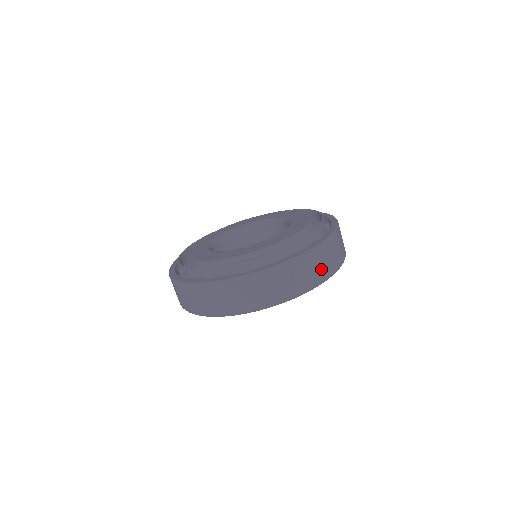
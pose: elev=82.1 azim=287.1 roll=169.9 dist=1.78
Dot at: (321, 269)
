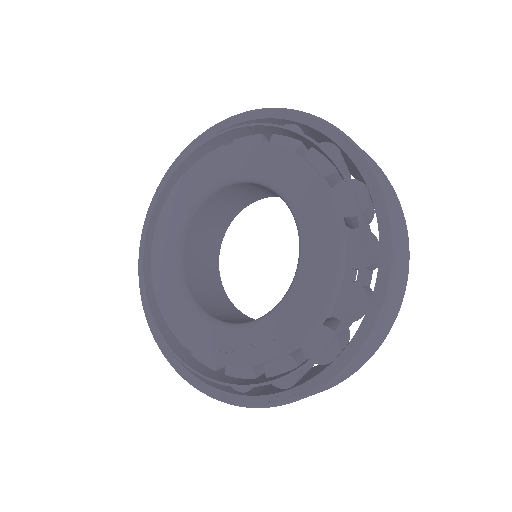
Dot at: (382, 335)
